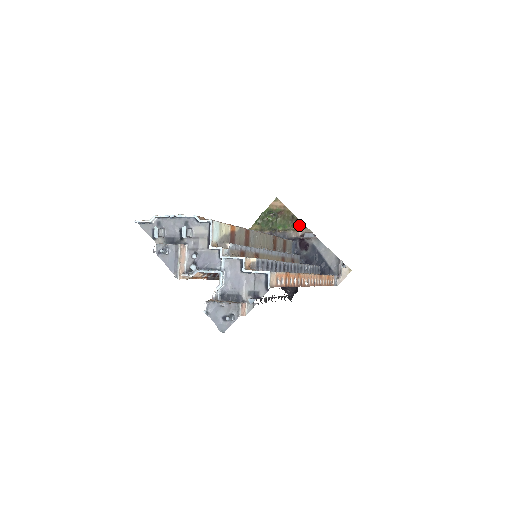
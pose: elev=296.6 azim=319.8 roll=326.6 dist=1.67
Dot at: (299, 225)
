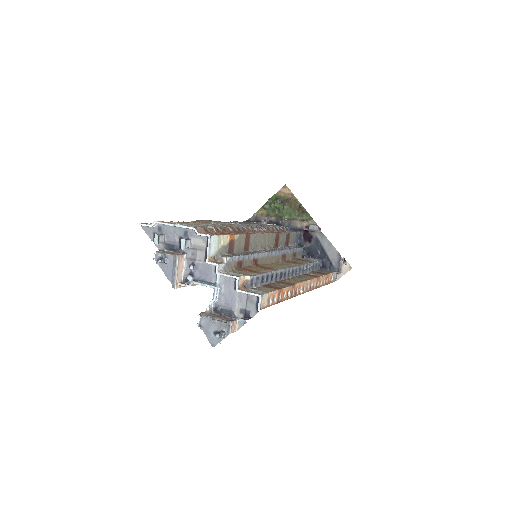
Dot at: (305, 215)
